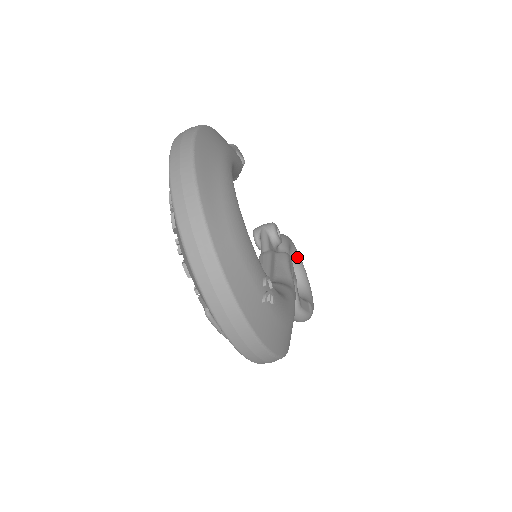
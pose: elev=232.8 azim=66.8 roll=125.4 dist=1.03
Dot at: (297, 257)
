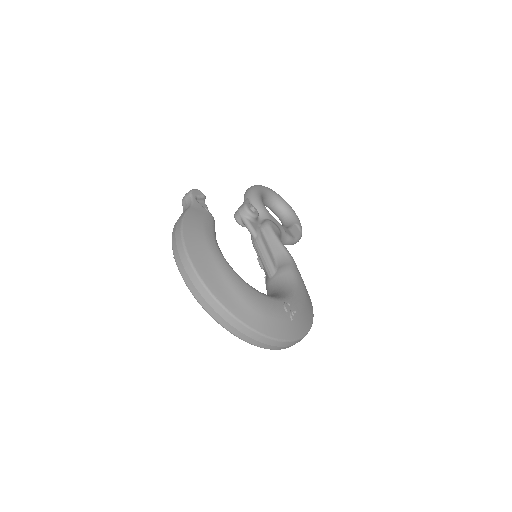
Dot at: (268, 193)
